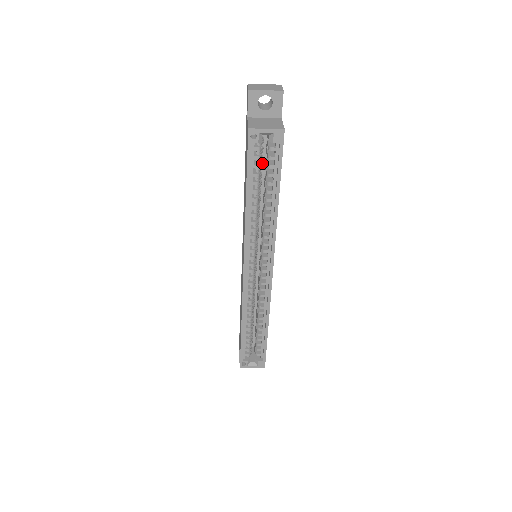
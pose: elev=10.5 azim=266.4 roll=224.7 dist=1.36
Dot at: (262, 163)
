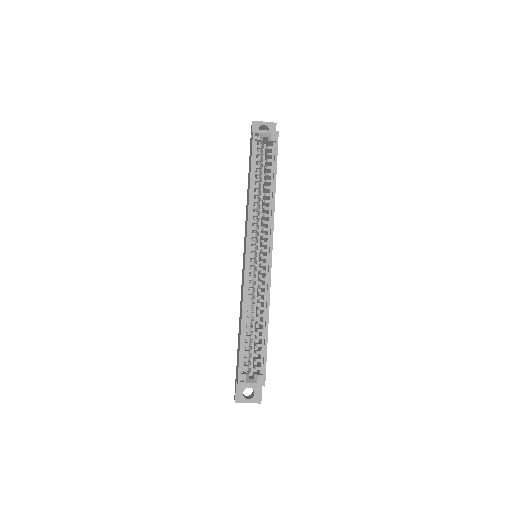
Dot at: (262, 172)
